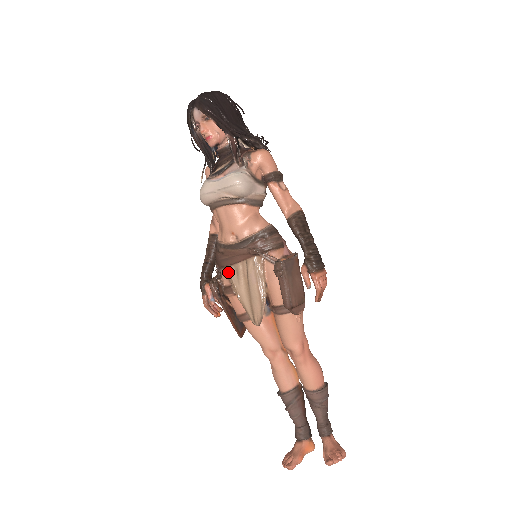
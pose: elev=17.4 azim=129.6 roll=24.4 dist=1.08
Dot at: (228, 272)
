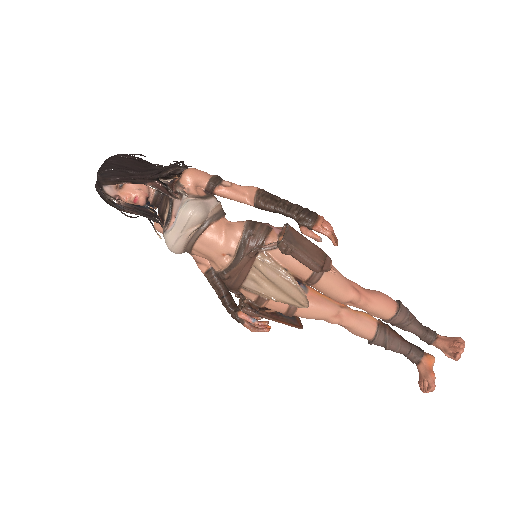
Dot at: (247, 288)
